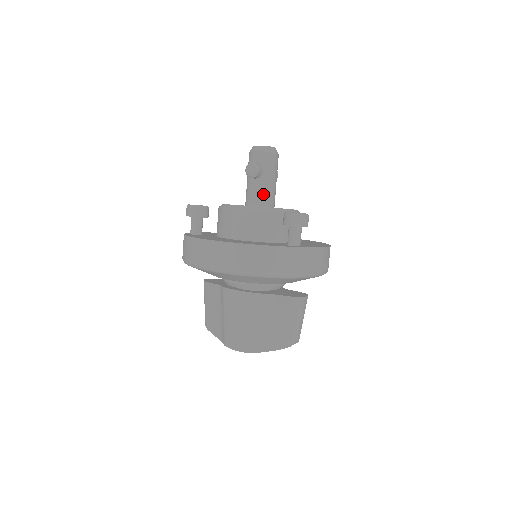
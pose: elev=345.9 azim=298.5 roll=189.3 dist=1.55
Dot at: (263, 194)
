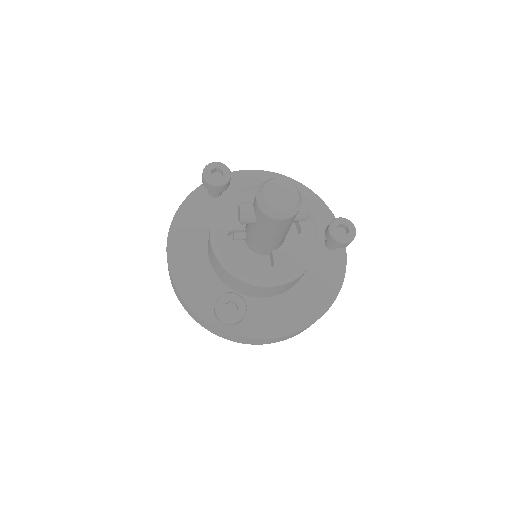
Dot at: (254, 237)
